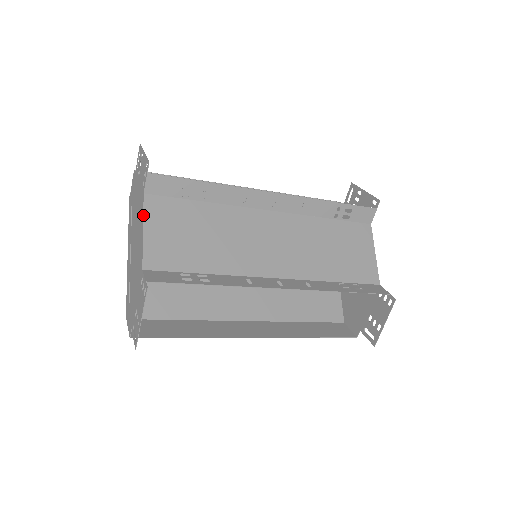
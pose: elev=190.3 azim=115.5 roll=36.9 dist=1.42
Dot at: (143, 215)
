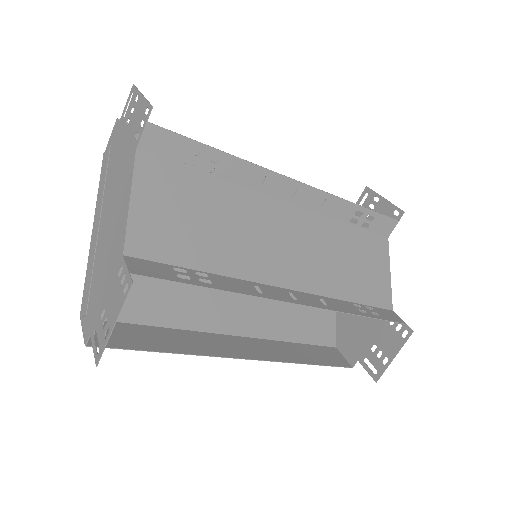
Dot at: (132, 179)
